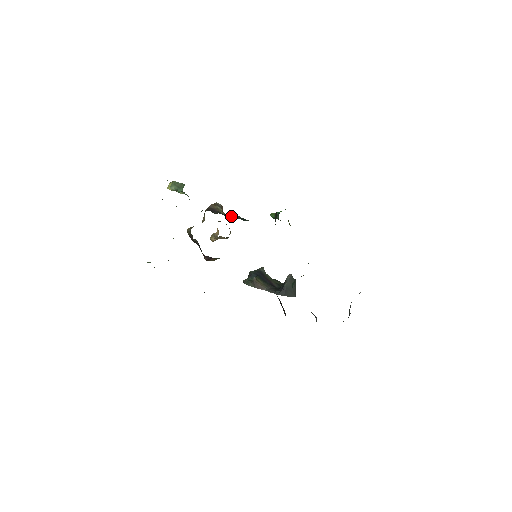
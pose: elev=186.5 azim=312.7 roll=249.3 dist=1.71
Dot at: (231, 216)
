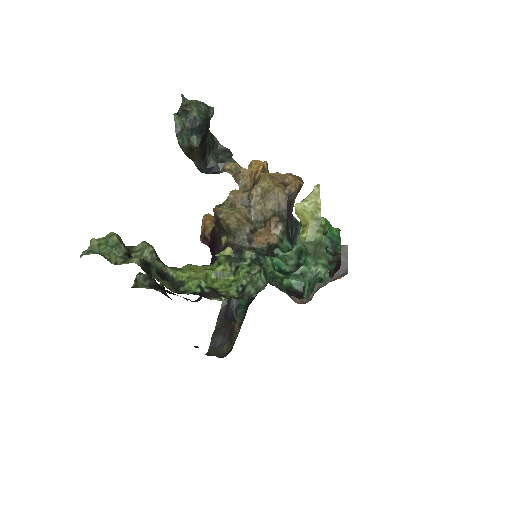
Dot at: occluded
